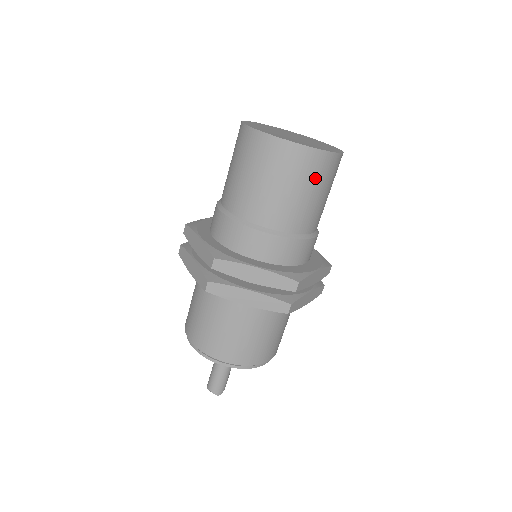
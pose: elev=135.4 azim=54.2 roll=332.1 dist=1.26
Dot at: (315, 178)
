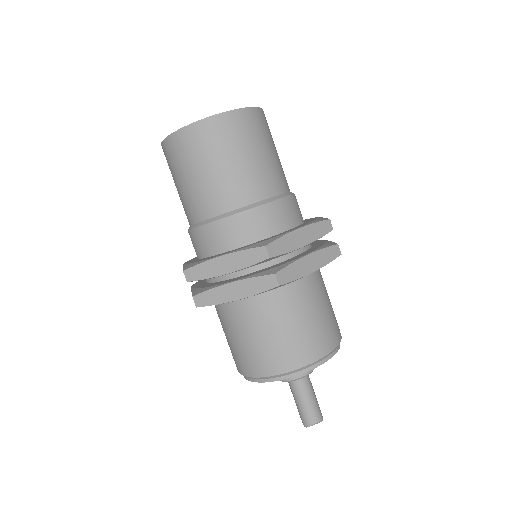
Dot at: (269, 135)
